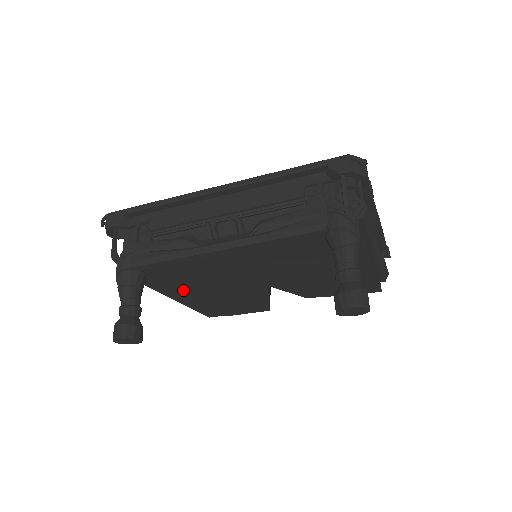
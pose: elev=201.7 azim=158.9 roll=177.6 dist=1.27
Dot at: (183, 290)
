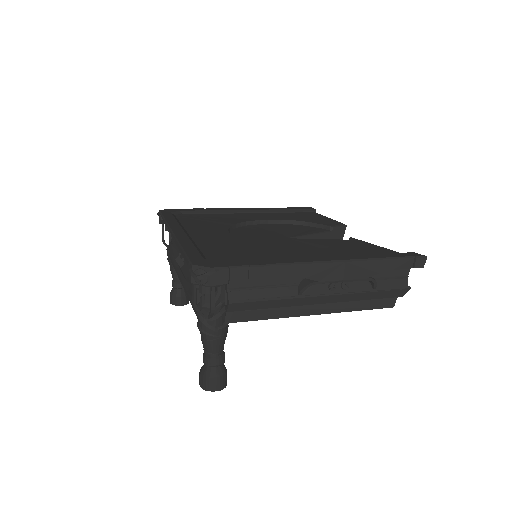
Dot at: occluded
